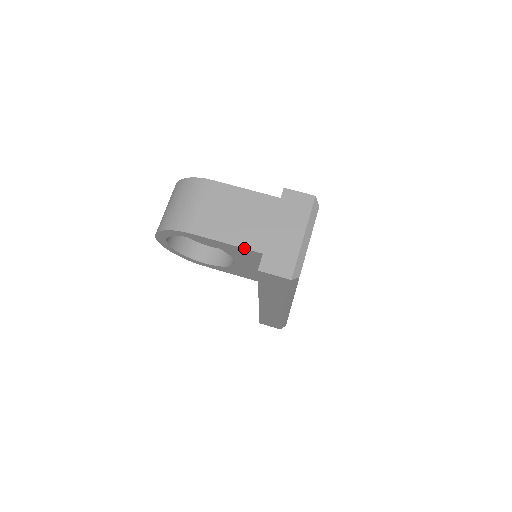
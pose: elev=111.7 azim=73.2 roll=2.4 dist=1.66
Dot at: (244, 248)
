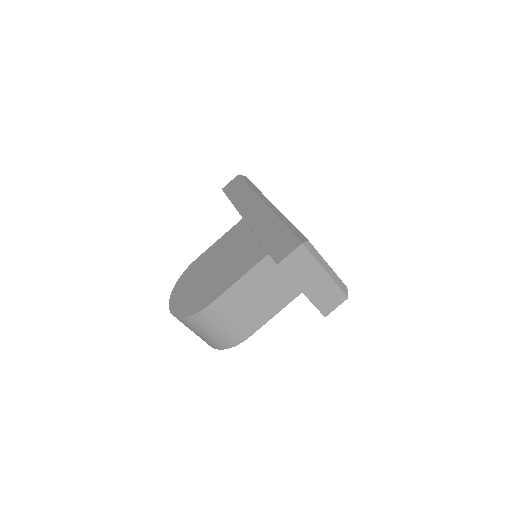
Dot at: occluded
